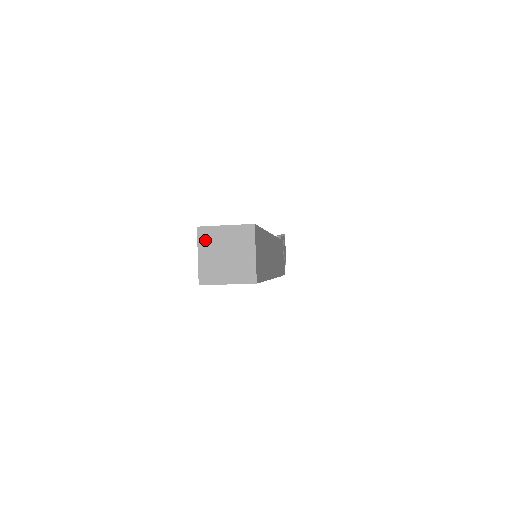
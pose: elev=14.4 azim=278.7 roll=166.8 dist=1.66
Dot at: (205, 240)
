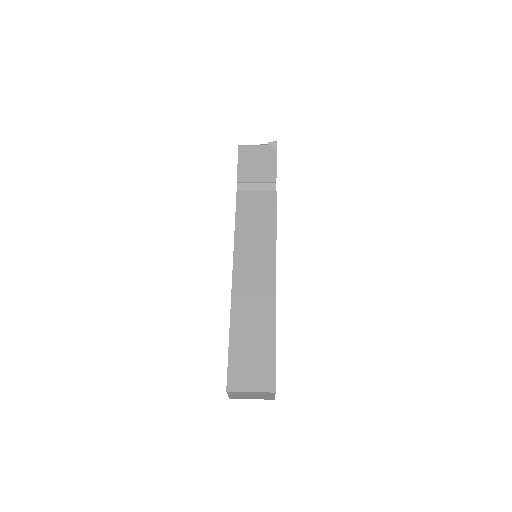
Dot at: (234, 394)
